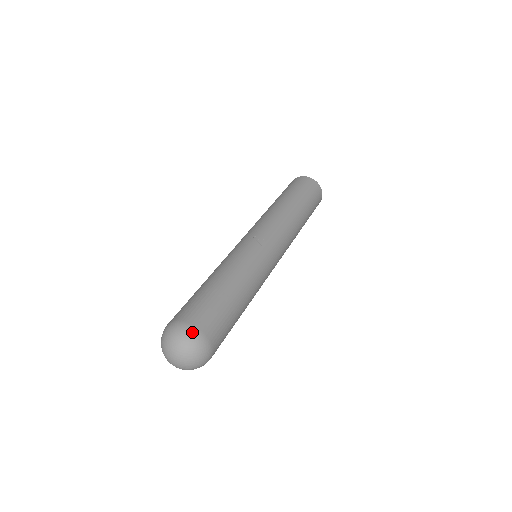
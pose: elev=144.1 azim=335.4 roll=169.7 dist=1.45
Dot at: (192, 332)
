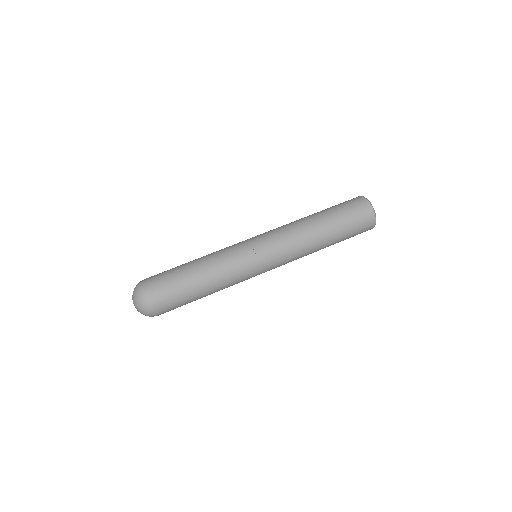
Dot at: (147, 302)
